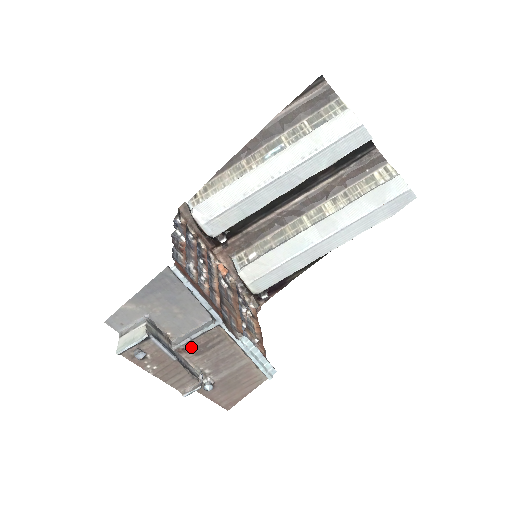
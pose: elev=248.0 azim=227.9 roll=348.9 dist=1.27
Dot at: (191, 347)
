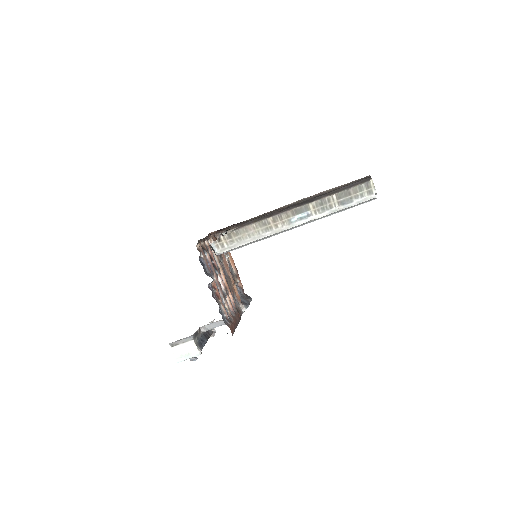
Dot at: occluded
